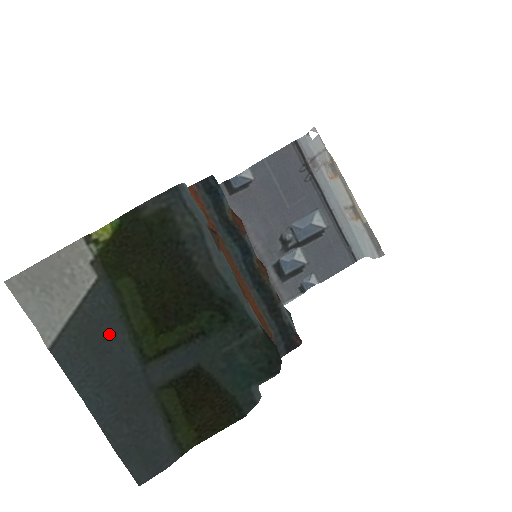
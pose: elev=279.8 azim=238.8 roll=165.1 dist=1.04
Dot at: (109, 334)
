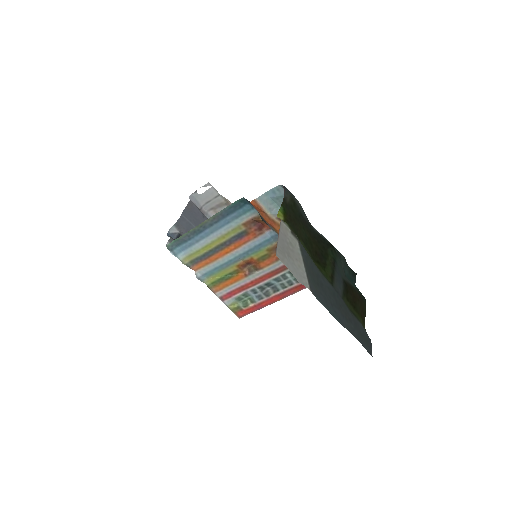
Dot at: (316, 274)
